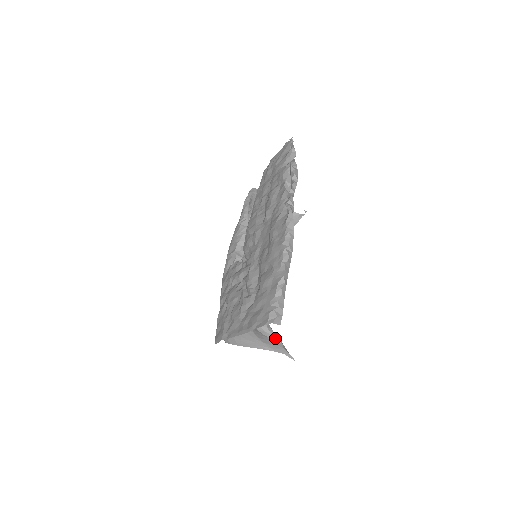
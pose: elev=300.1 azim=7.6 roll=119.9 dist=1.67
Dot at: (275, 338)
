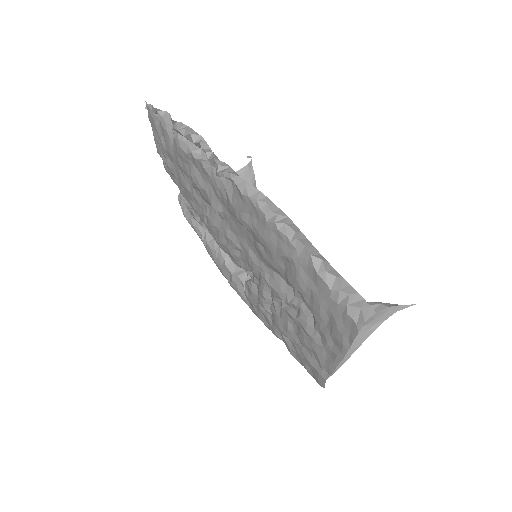
Dot at: occluded
